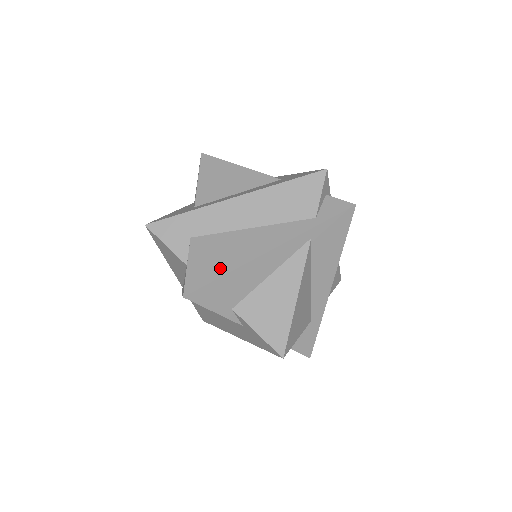
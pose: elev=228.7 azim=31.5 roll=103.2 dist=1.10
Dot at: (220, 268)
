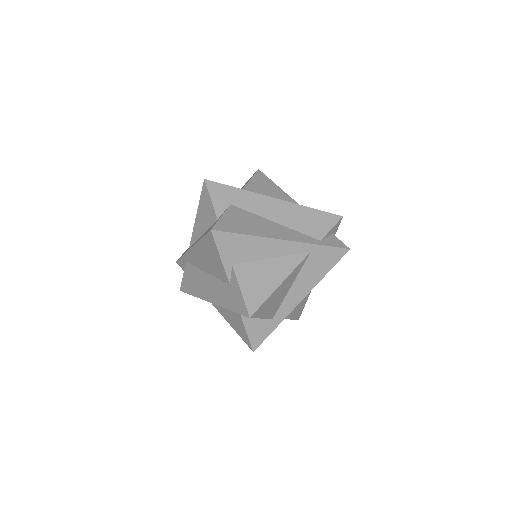
Dot at: (244, 229)
